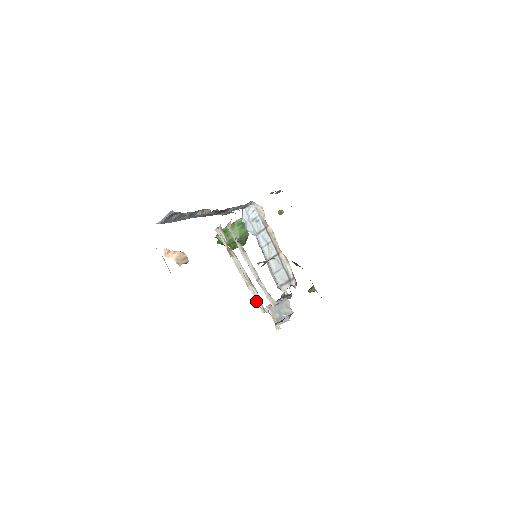
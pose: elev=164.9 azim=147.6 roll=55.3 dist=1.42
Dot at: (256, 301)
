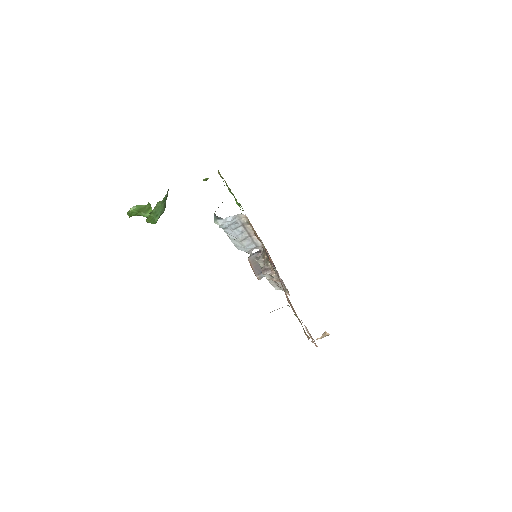
Dot at: (275, 288)
